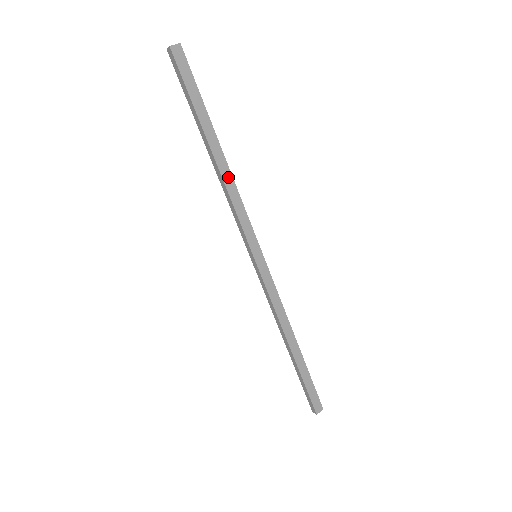
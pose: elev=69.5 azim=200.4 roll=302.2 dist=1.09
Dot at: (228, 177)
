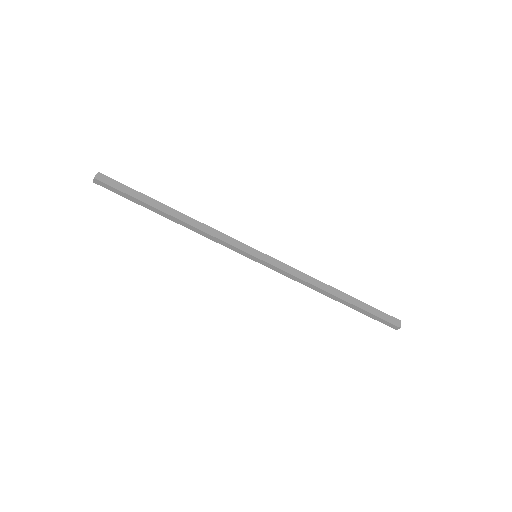
Dot at: (194, 222)
